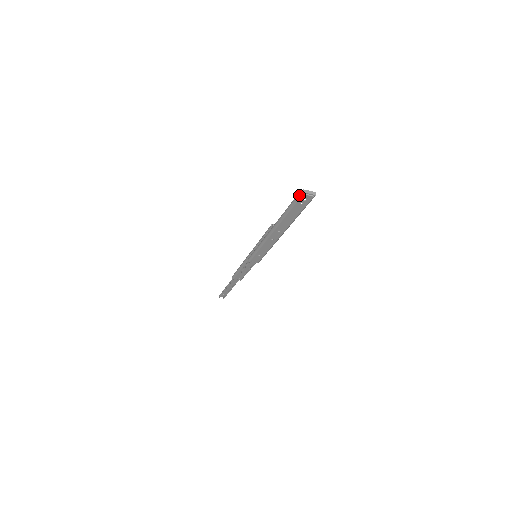
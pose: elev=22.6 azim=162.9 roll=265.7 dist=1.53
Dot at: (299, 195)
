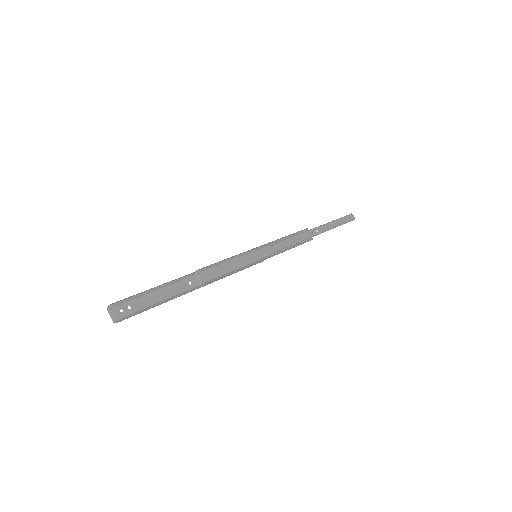
Dot at: (114, 304)
